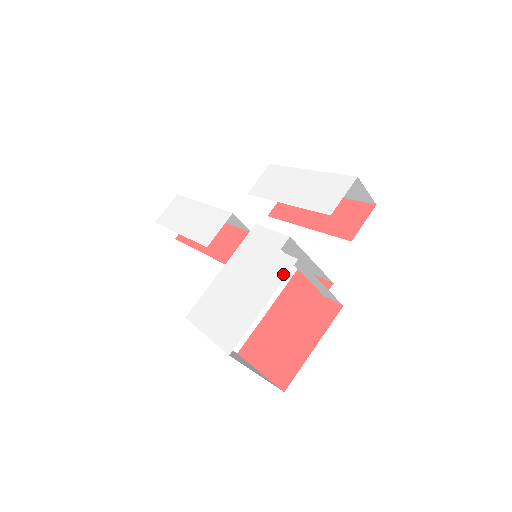
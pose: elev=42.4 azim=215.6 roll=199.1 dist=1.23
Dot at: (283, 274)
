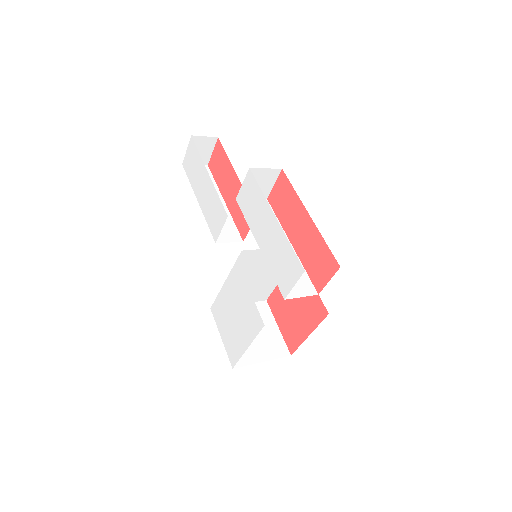
Dot at: (256, 331)
